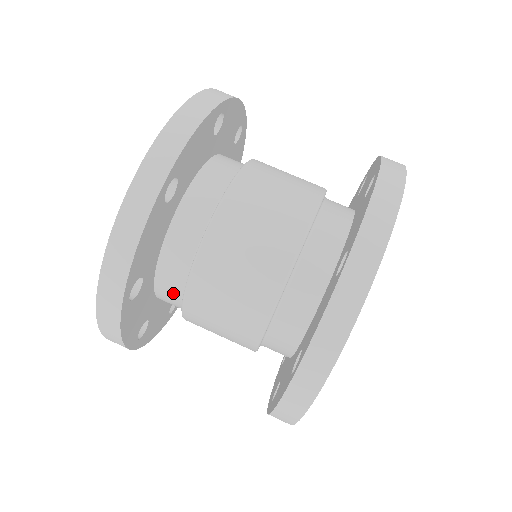
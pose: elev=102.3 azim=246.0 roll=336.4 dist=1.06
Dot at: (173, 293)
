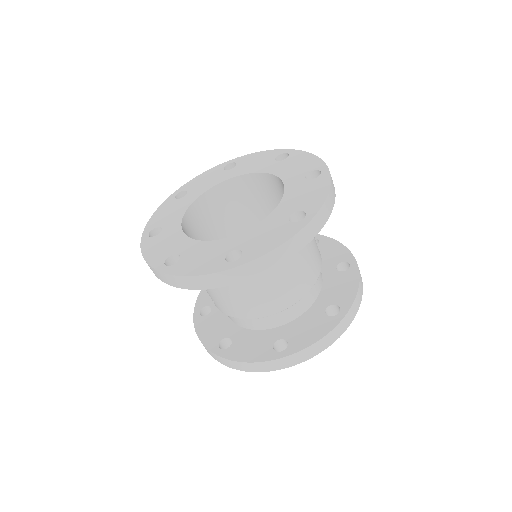
Dot at: occluded
